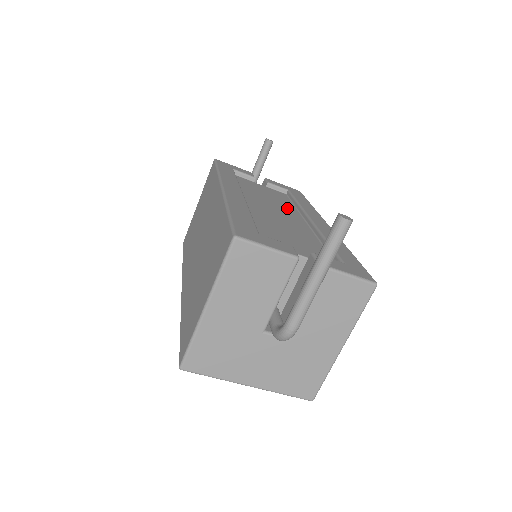
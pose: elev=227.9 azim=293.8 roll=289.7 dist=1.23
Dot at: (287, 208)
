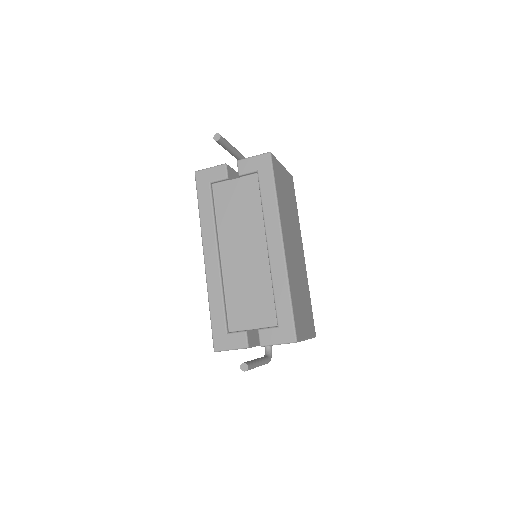
Dot at: (254, 225)
